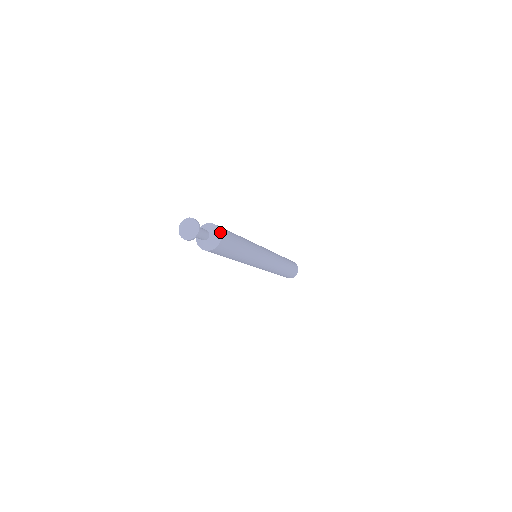
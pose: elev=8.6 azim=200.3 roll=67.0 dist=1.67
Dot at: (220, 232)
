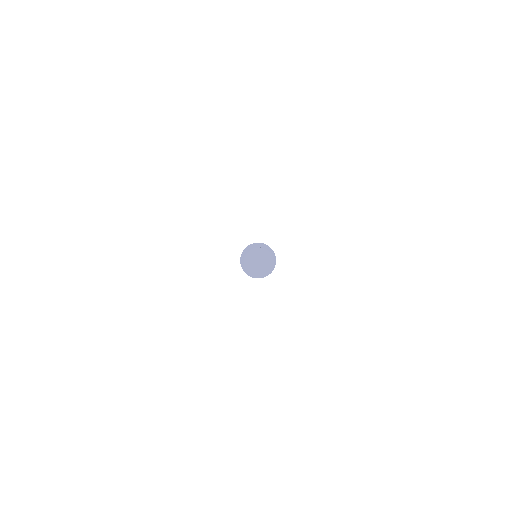
Dot at: (269, 247)
